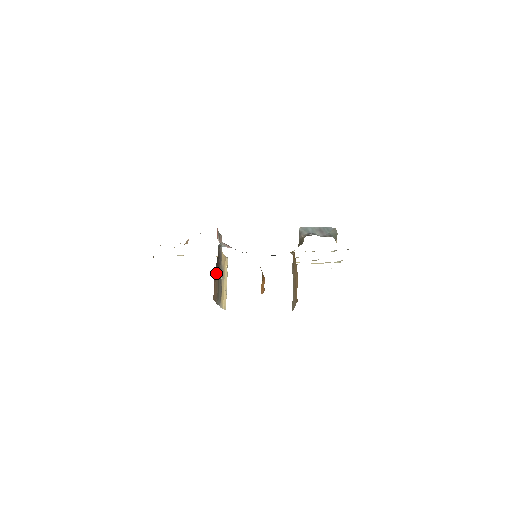
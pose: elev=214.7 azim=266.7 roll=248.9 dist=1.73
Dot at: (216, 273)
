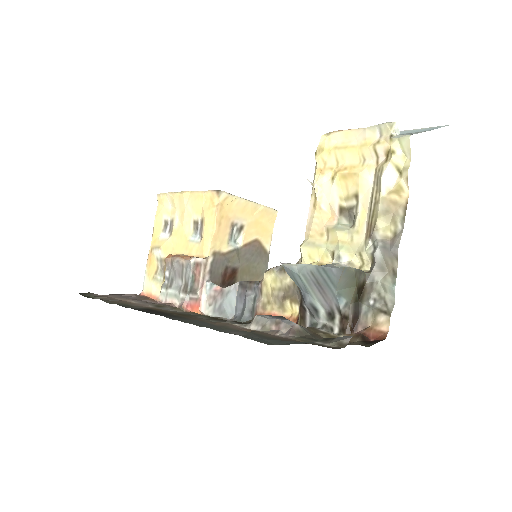
Dot at: occluded
